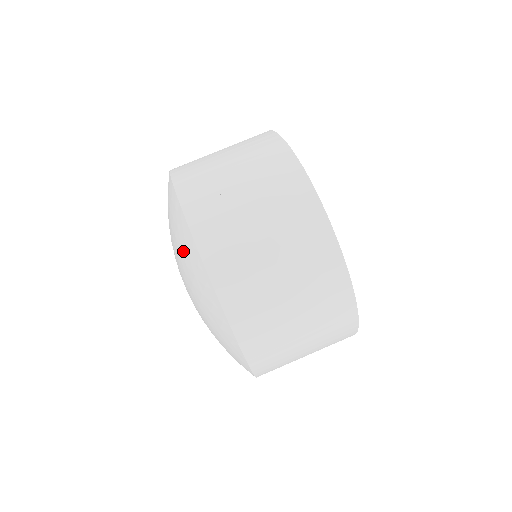
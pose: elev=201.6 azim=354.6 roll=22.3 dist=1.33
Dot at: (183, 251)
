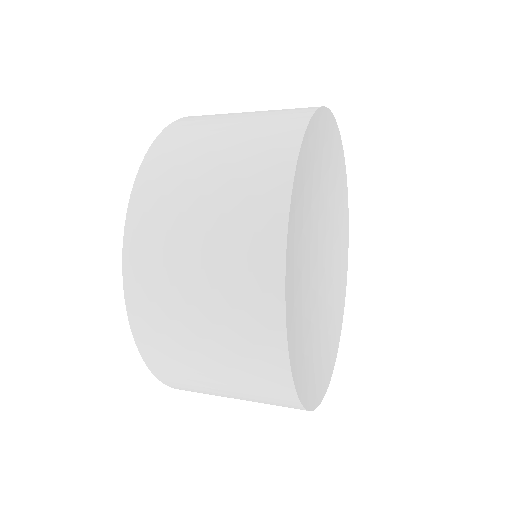
Dot at: occluded
